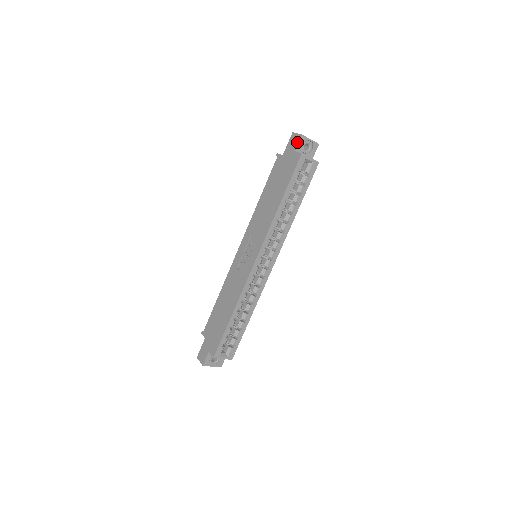
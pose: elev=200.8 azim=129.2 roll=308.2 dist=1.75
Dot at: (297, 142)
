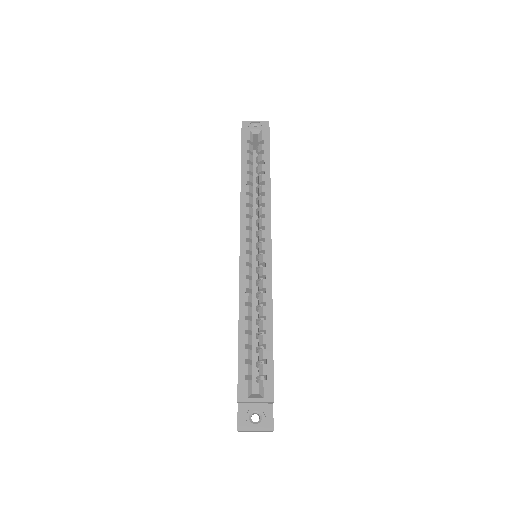
Dot at: occluded
